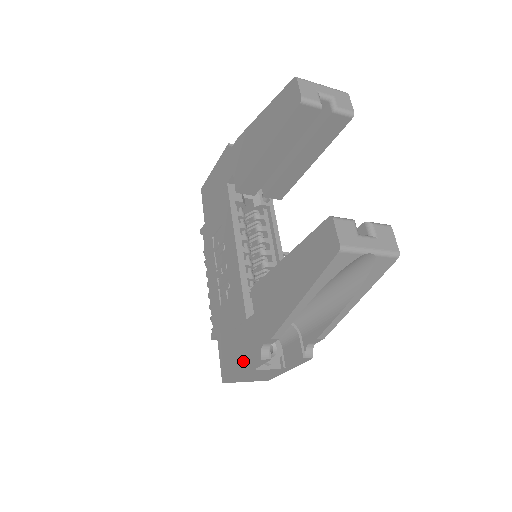
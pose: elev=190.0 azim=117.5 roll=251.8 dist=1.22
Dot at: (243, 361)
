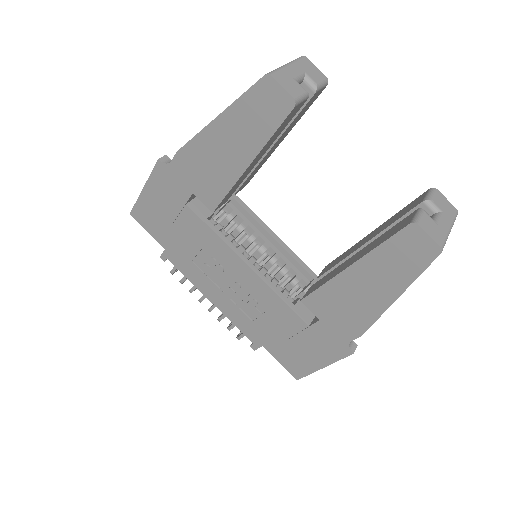
Dot at: (324, 359)
